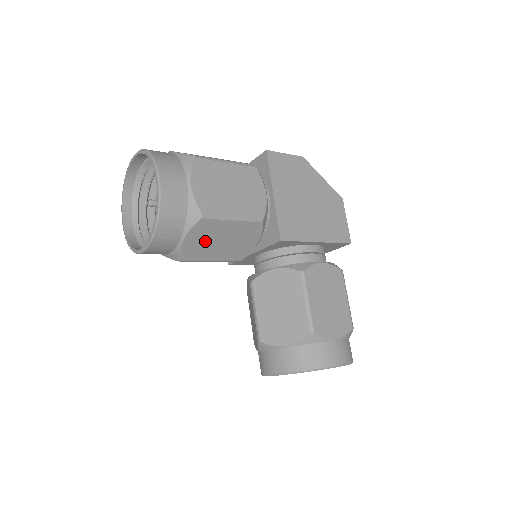
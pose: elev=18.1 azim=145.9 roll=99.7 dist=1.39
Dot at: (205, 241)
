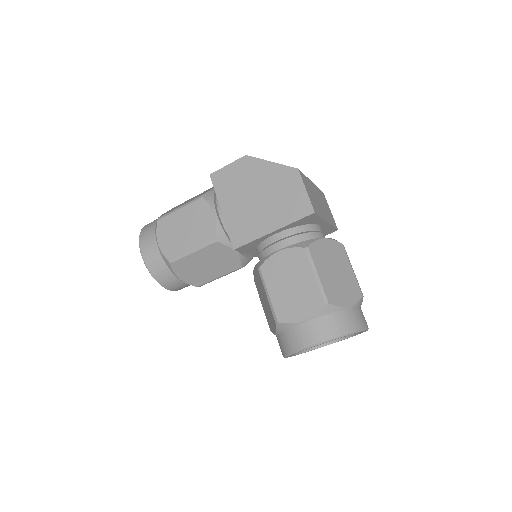
Dot at: (194, 271)
